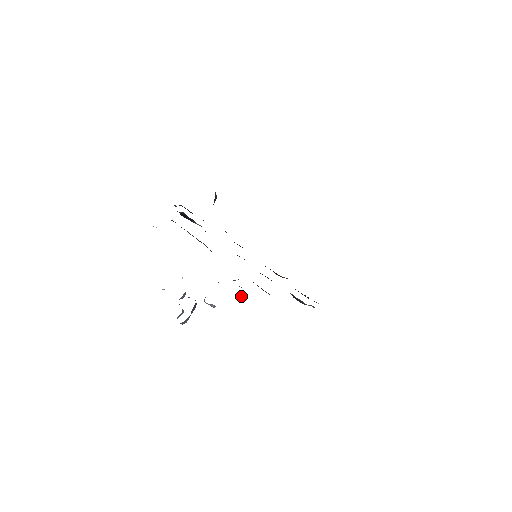
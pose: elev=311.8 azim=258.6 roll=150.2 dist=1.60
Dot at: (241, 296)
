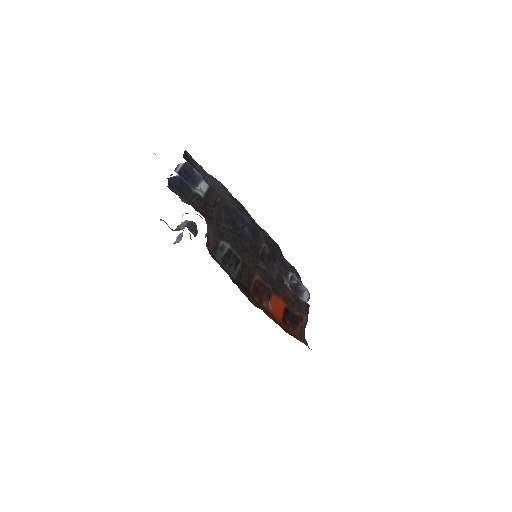
Dot at: occluded
